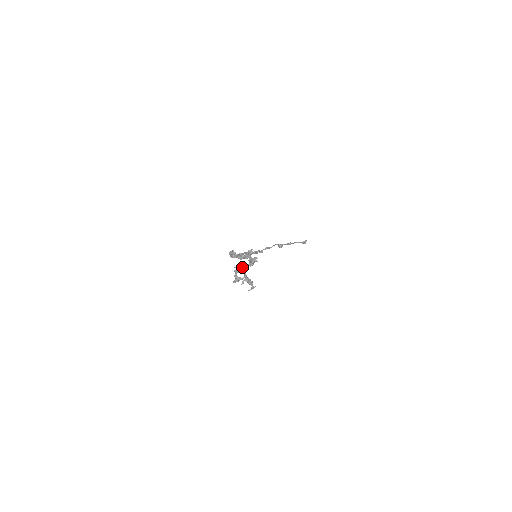
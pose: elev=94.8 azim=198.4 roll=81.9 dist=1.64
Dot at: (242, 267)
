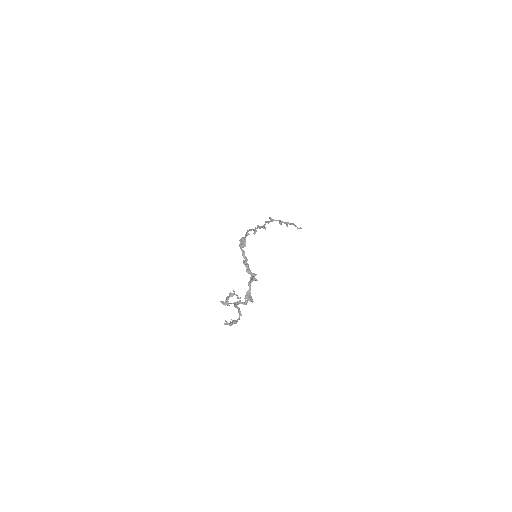
Dot at: (237, 308)
